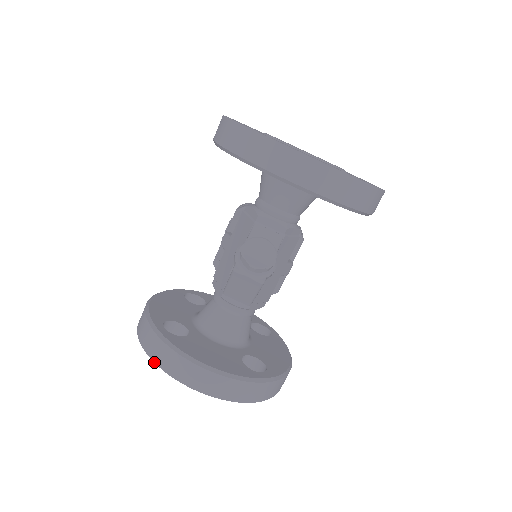
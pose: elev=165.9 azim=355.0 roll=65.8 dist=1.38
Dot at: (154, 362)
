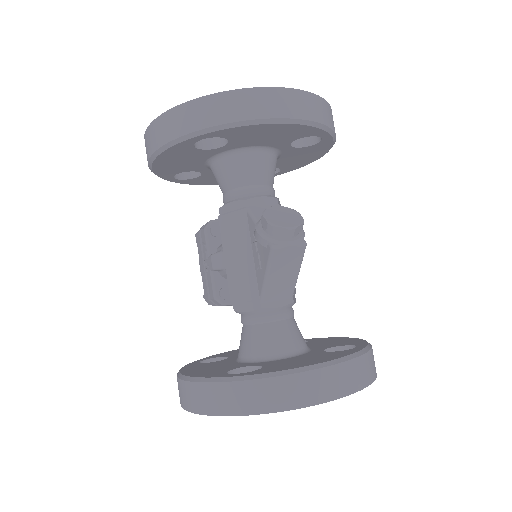
Dot at: (259, 414)
